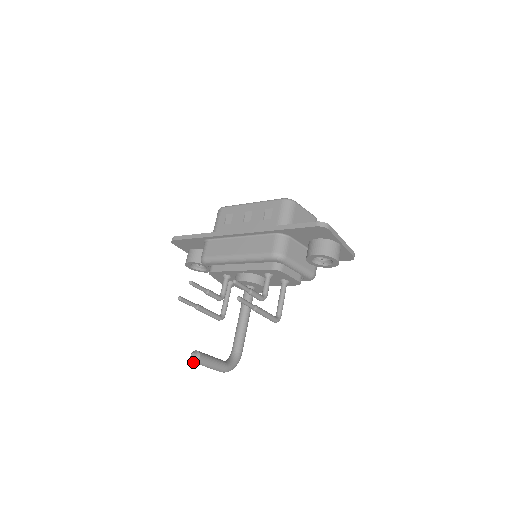
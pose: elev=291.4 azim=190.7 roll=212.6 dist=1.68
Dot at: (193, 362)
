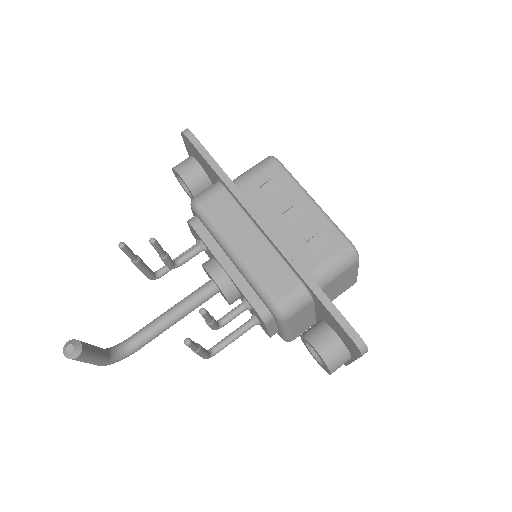
Dot at: (64, 354)
